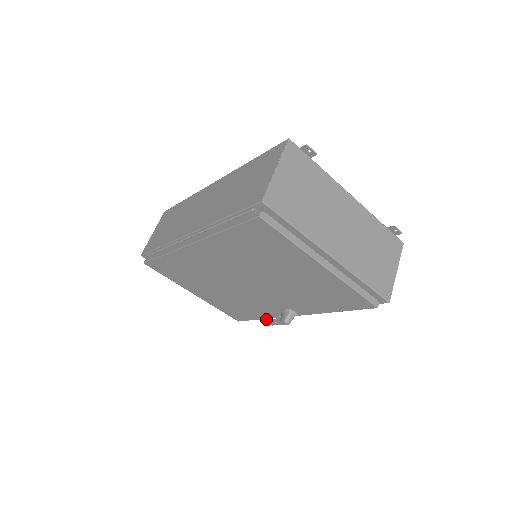
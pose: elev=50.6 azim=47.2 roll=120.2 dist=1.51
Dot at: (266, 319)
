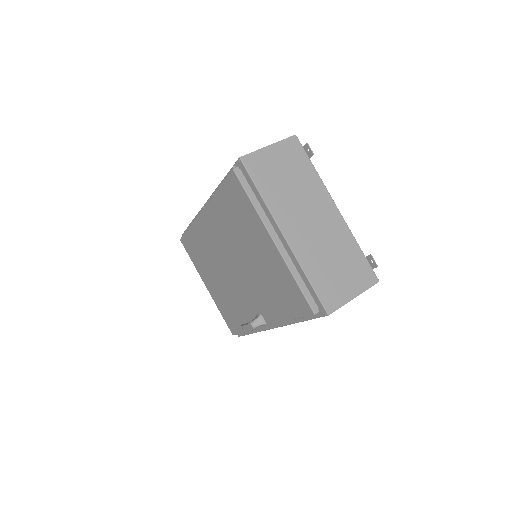
Dot at: (243, 324)
